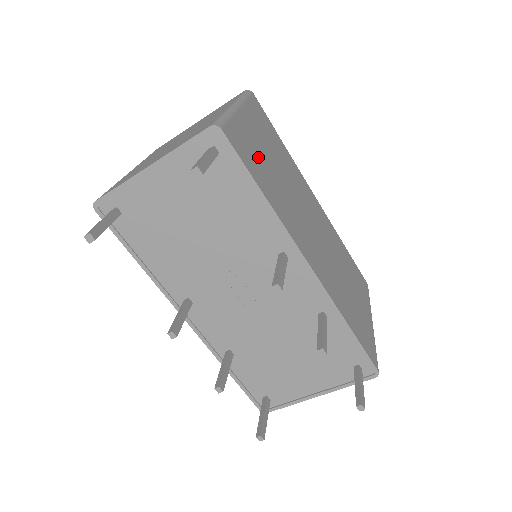
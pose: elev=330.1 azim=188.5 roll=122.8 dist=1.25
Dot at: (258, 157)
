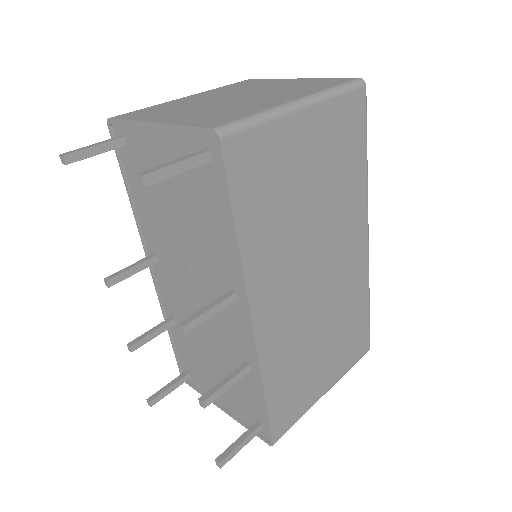
Dot at: (277, 181)
